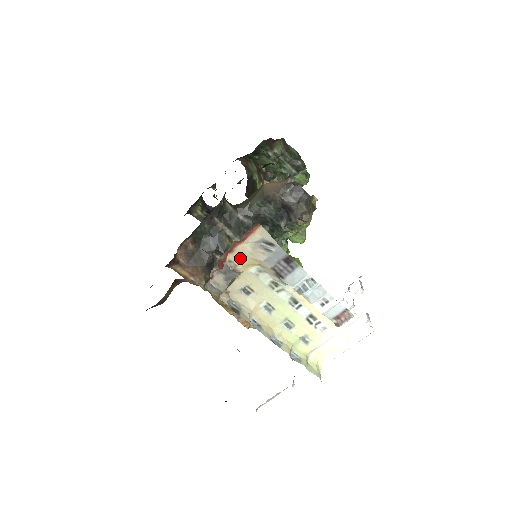
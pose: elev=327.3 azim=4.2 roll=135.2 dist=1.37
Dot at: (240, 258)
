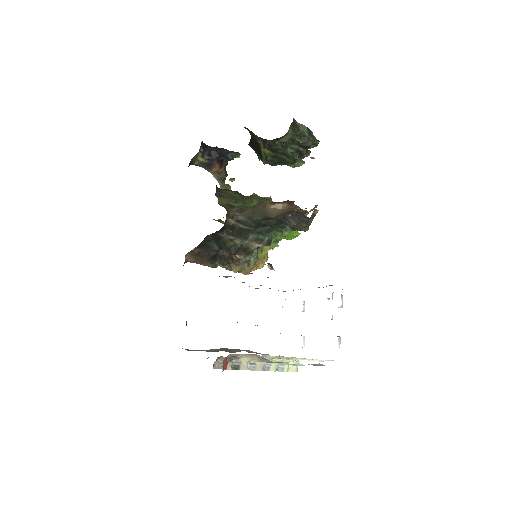
Dot at: occluded
